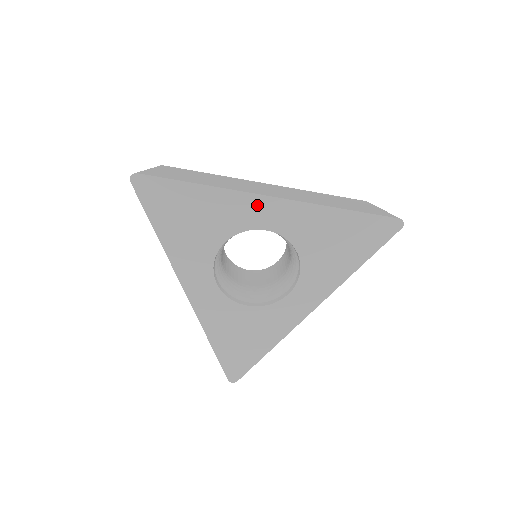
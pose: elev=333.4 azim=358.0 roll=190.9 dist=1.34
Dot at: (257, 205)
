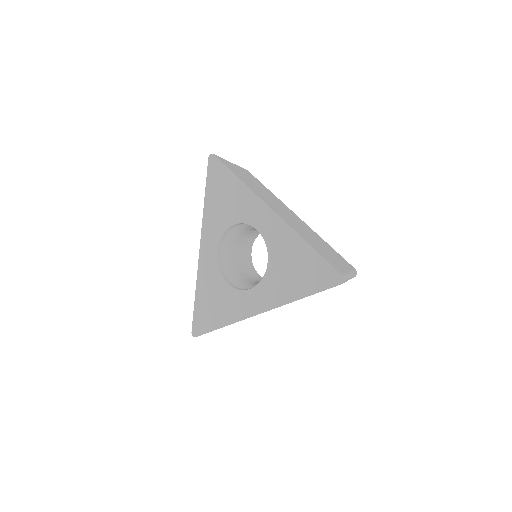
Dot at: (260, 209)
